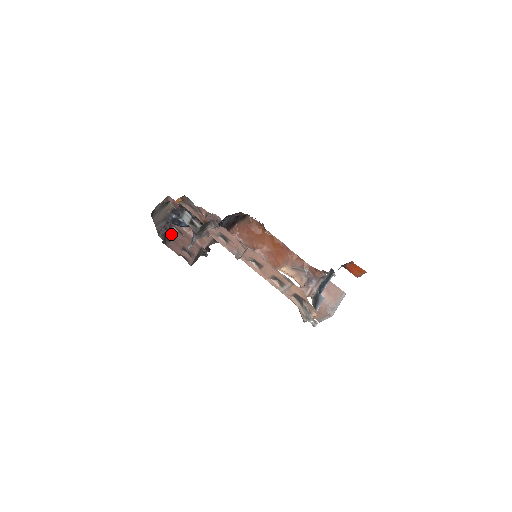
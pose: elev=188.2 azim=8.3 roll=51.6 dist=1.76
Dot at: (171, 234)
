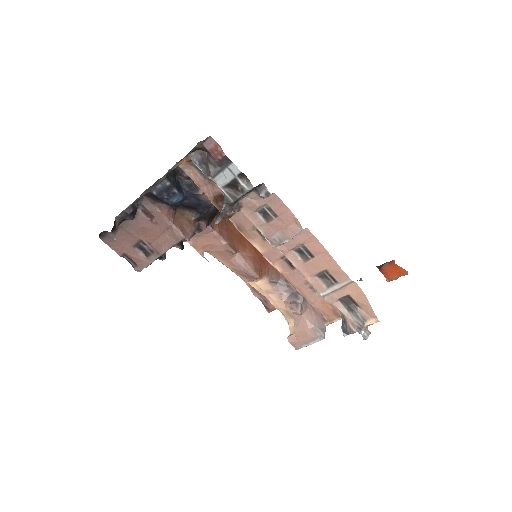
Dot at: (133, 218)
